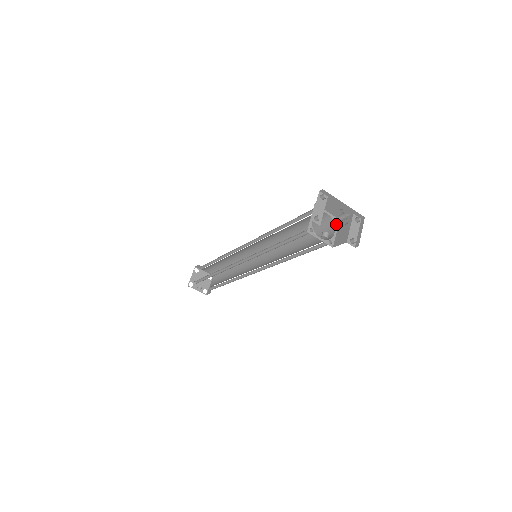
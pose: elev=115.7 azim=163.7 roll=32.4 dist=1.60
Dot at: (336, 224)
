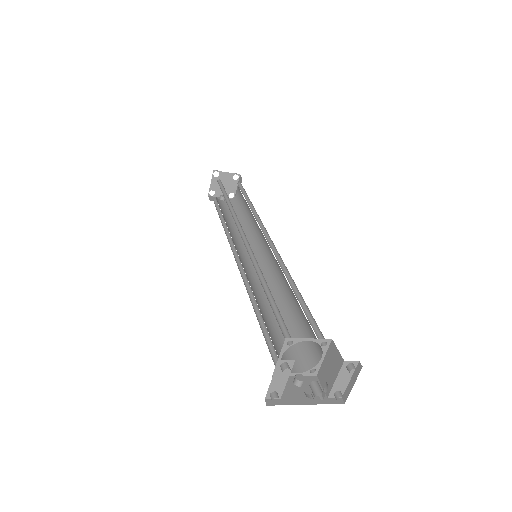
Dot at: (325, 347)
